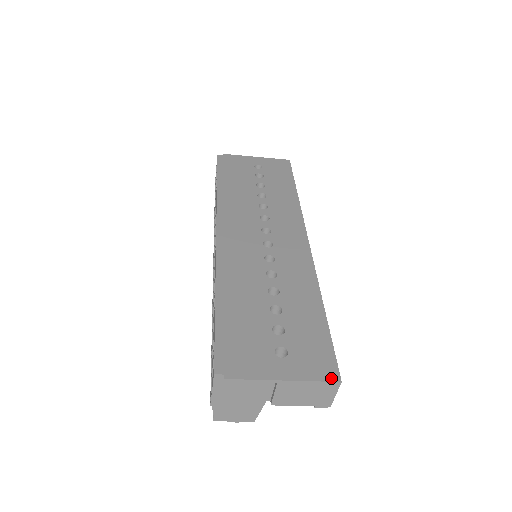
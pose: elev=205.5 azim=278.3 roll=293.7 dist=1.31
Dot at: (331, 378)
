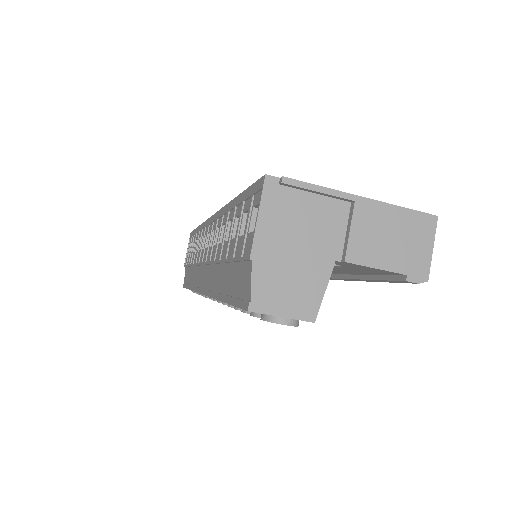
Dot at: (422, 213)
